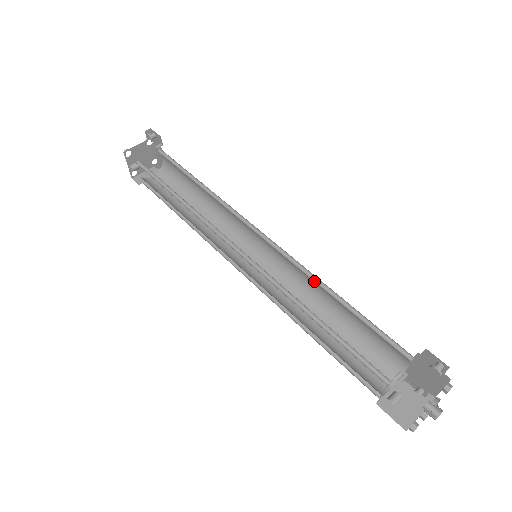
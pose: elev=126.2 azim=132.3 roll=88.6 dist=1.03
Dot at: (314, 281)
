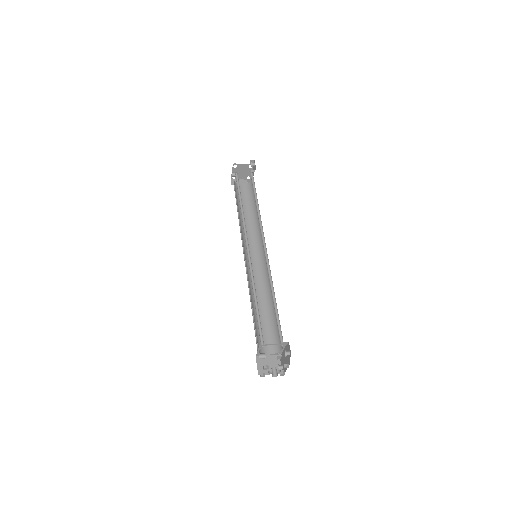
Dot at: (270, 284)
